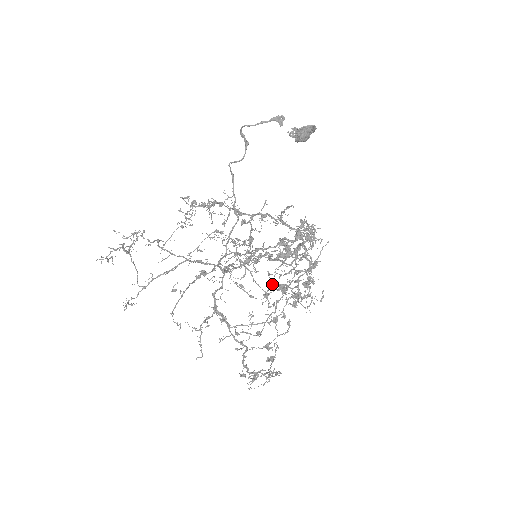
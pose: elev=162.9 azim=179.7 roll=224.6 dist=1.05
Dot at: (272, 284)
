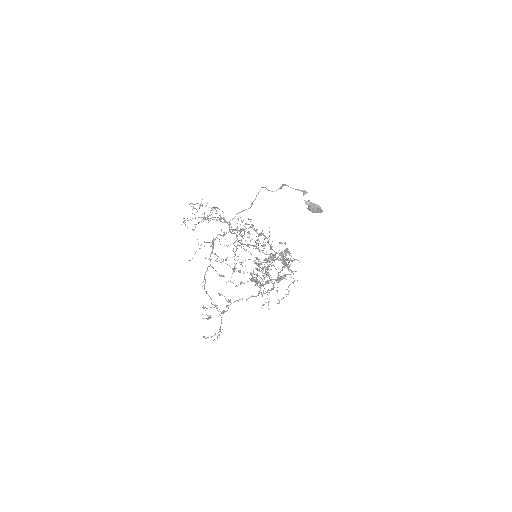
Dot at: occluded
